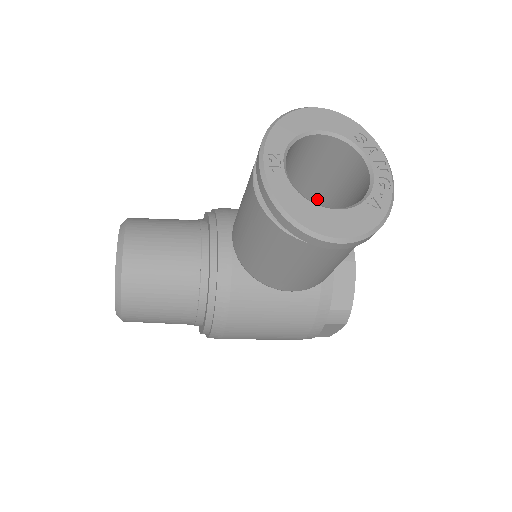
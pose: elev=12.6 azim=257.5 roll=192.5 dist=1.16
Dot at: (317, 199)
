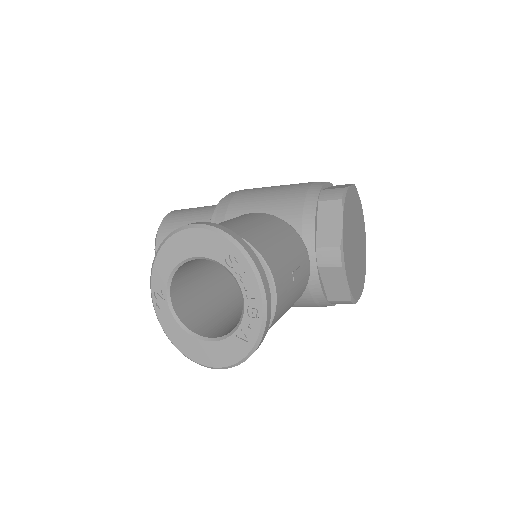
Dot at: occluded
